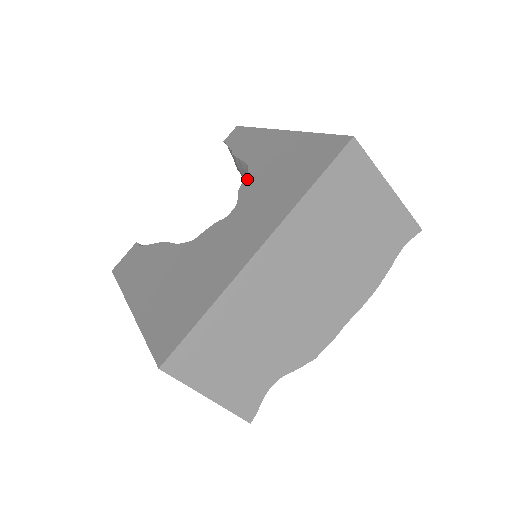
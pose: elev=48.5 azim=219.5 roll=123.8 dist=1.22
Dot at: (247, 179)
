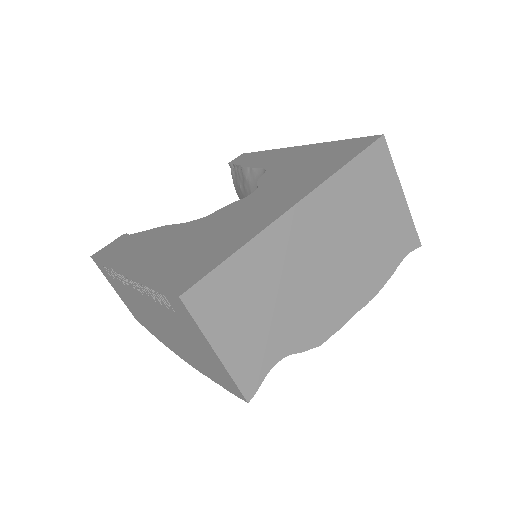
Dot at: (266, 174)
